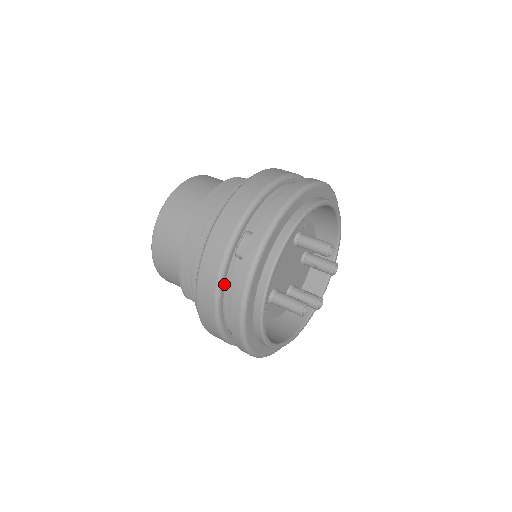
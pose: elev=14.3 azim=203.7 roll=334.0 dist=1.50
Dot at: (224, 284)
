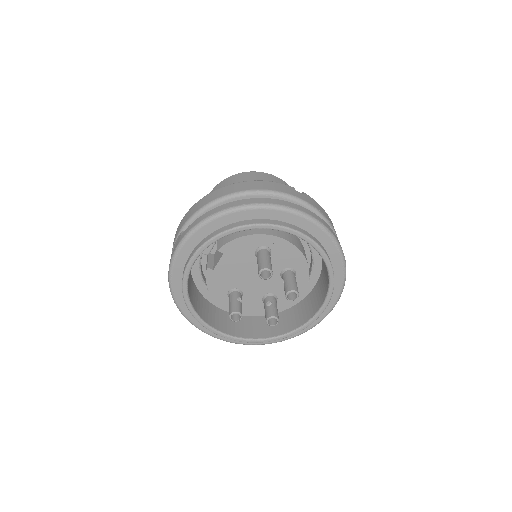
Dot at: occluded
